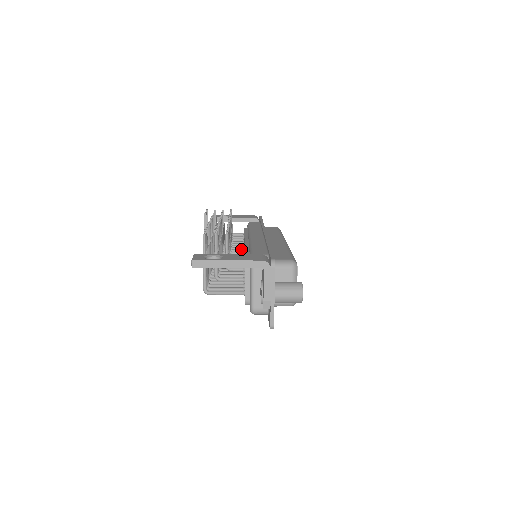
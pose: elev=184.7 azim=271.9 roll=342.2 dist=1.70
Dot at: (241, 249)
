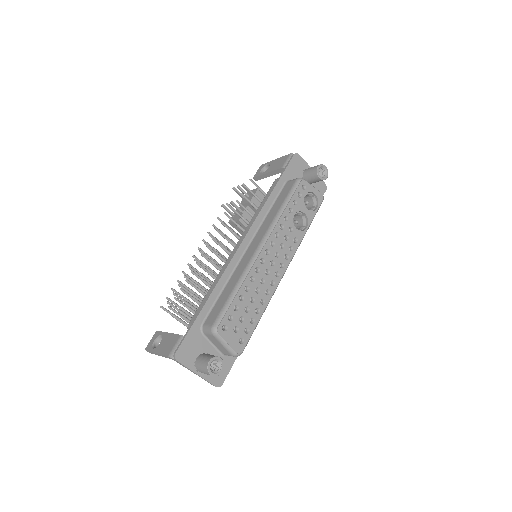
Dot at: occluded
